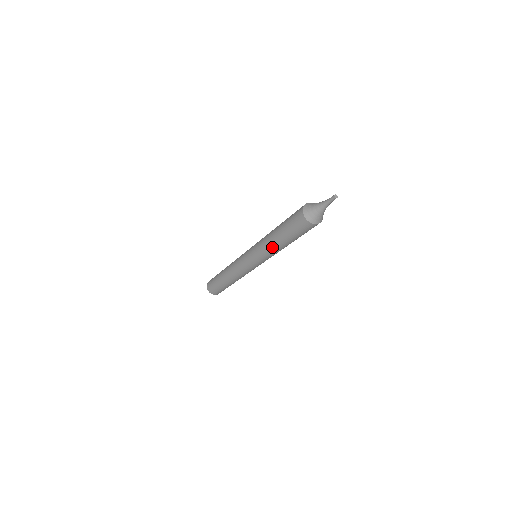
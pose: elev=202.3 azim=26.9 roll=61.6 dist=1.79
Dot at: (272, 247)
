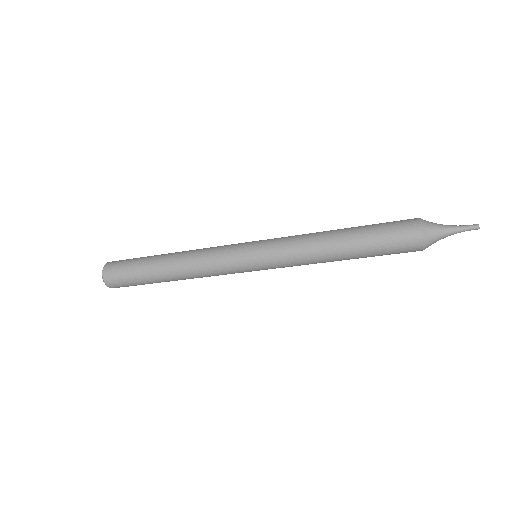
Dot at: (318, 243)
